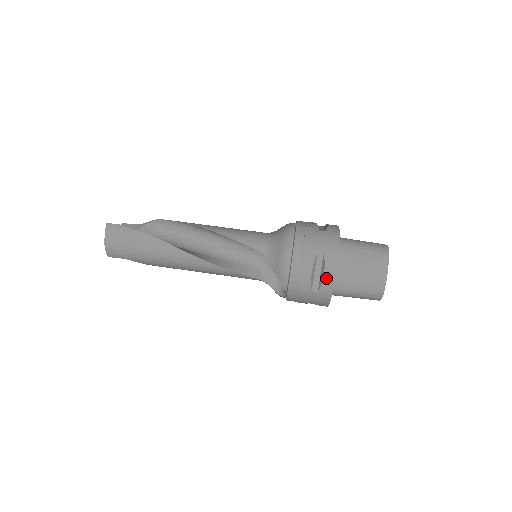
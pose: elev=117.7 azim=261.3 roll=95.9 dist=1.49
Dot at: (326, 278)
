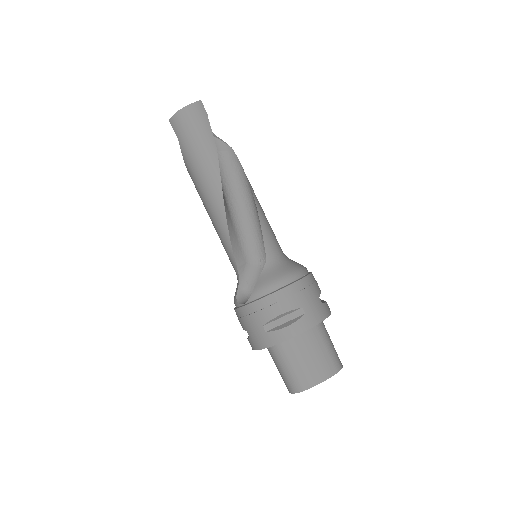
Dot at: (284, 331)
